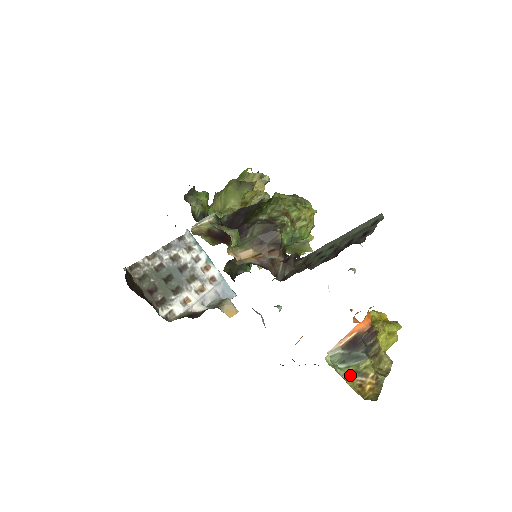
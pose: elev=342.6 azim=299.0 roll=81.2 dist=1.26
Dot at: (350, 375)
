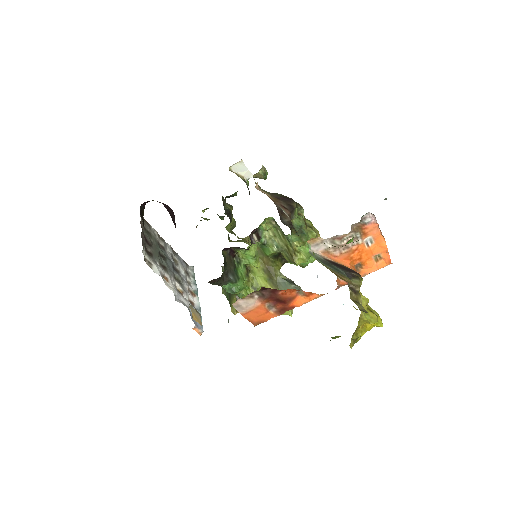
Dot at: (326, 266)
